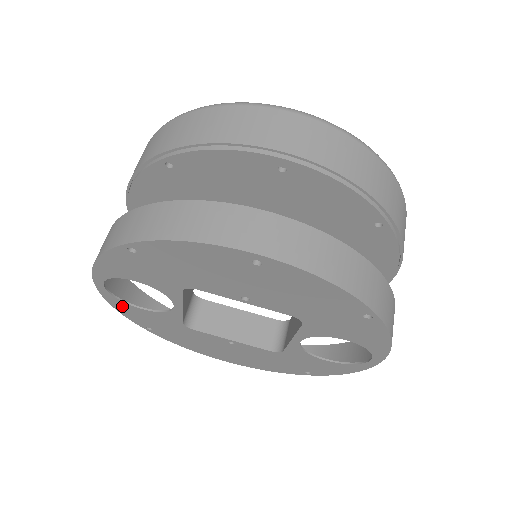
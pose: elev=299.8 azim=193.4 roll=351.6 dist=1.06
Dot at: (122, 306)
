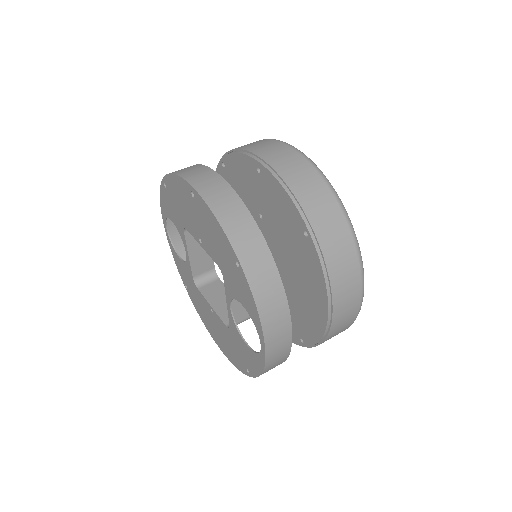
Dot at: (174, 254)
